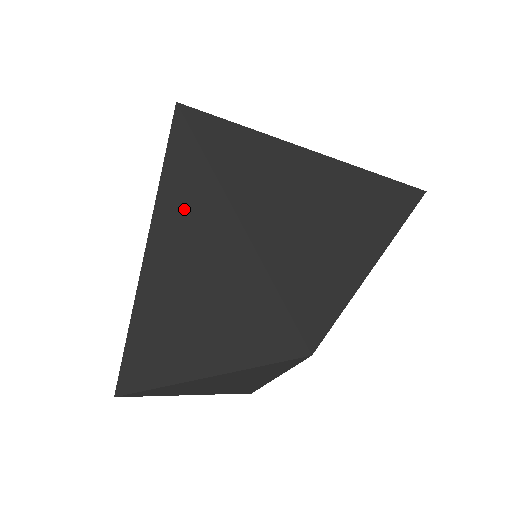
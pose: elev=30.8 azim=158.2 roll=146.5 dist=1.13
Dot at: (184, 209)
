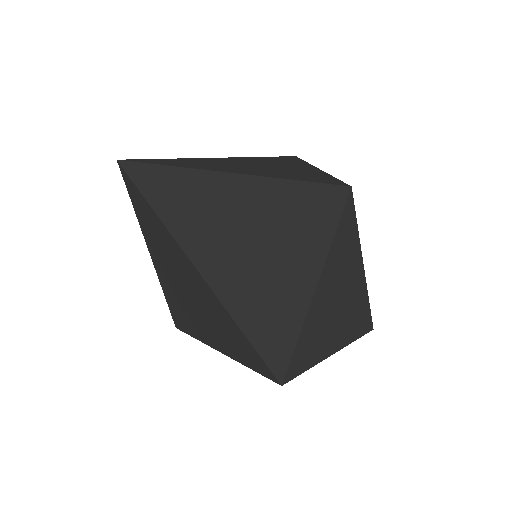
Dot at: (180, 198)
